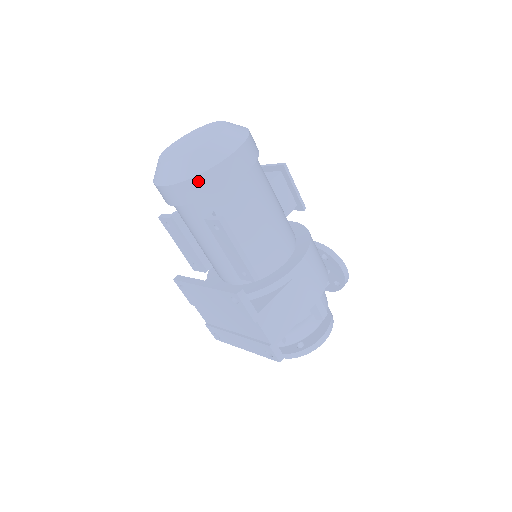
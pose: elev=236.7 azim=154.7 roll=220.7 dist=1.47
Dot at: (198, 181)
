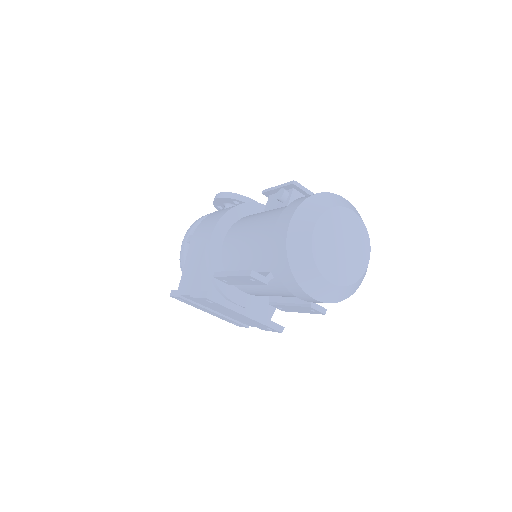
Dot at: occluded
